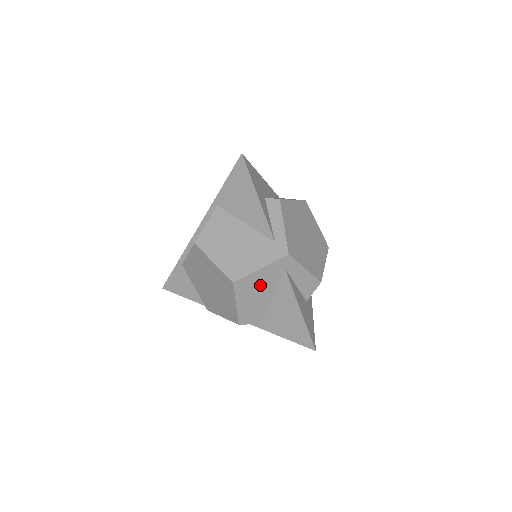
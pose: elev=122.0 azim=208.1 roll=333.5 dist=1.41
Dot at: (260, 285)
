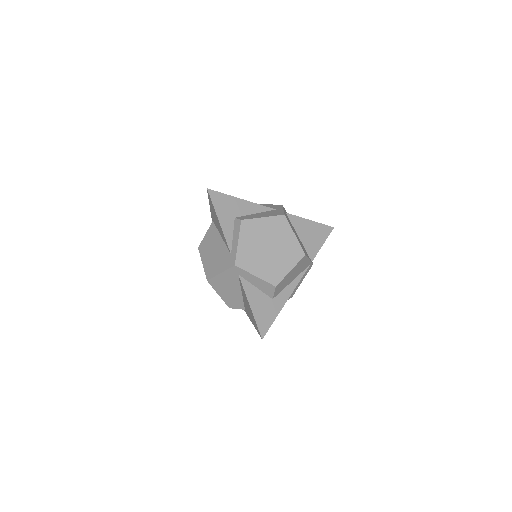
Dot at: (227, 284)
